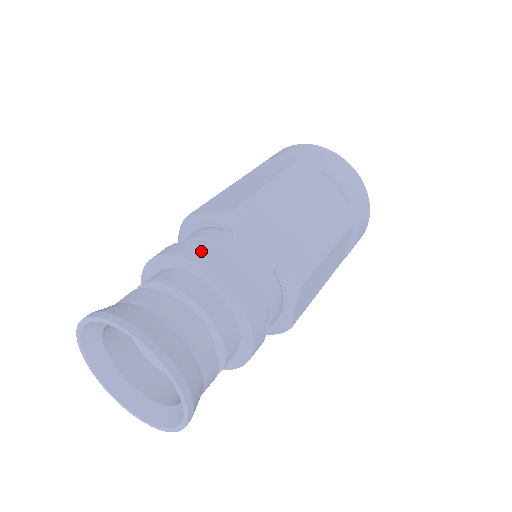
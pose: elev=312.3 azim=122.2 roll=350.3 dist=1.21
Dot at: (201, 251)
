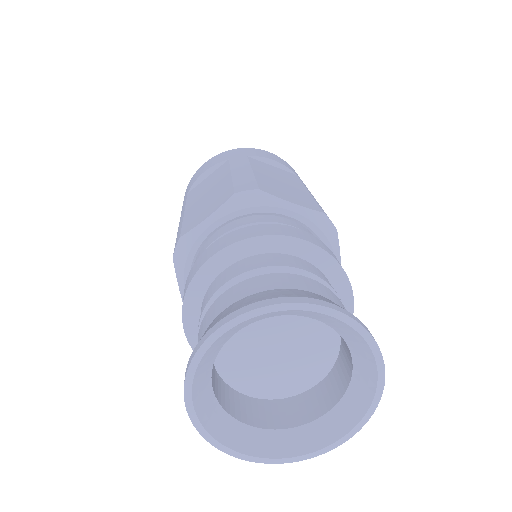
Dot at: (247, 230)
